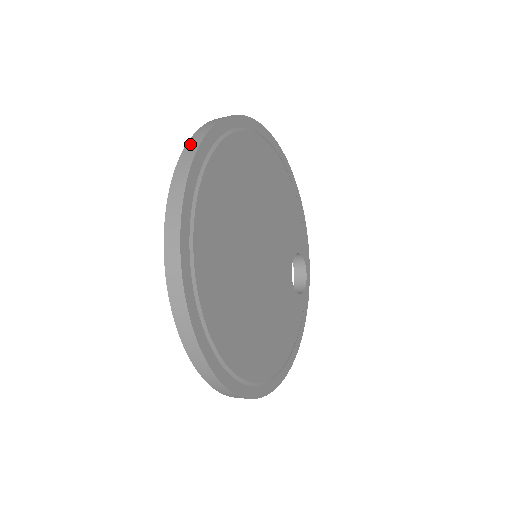
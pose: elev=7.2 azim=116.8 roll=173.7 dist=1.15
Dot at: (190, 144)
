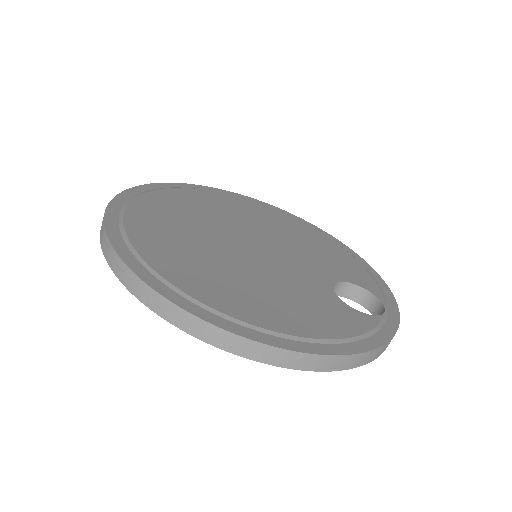
Dot at: occluded
